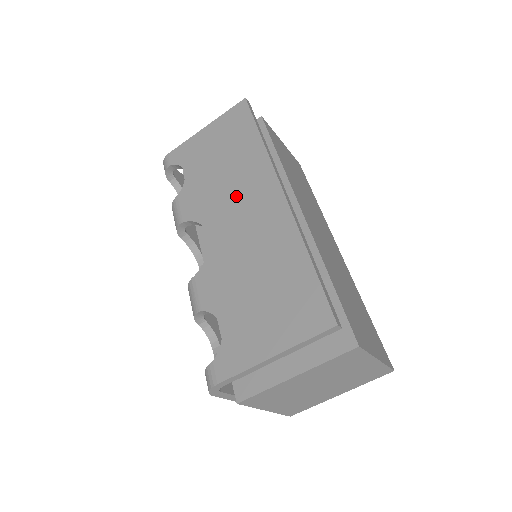
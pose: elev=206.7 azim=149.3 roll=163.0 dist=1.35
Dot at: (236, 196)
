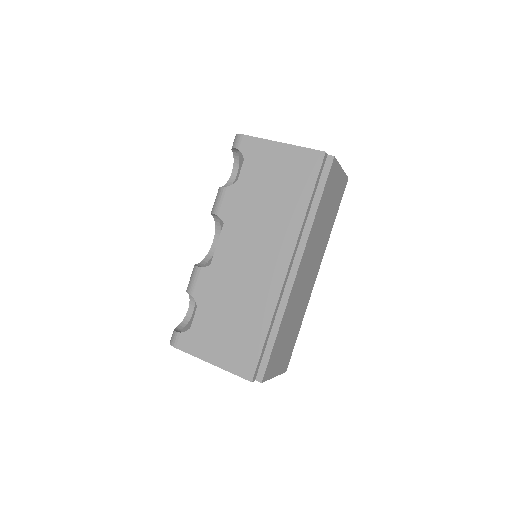
Dot at: (261, 237)
